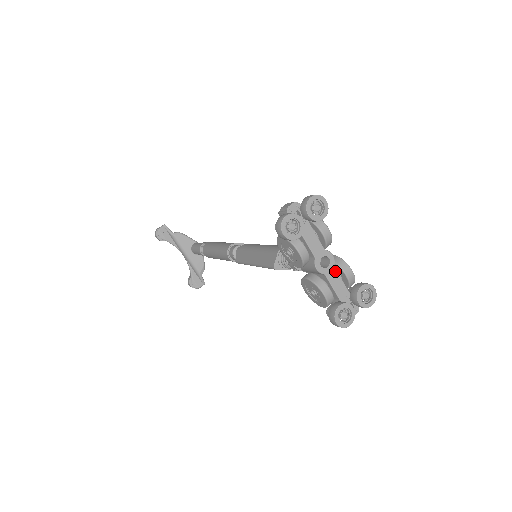
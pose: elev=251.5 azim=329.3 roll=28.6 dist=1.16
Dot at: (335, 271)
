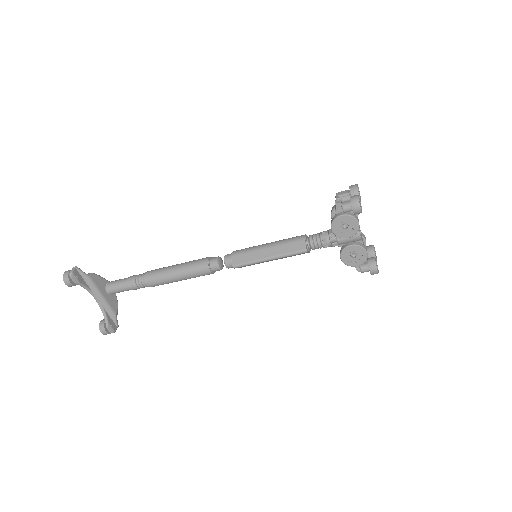
Dot at: (362, 238)
